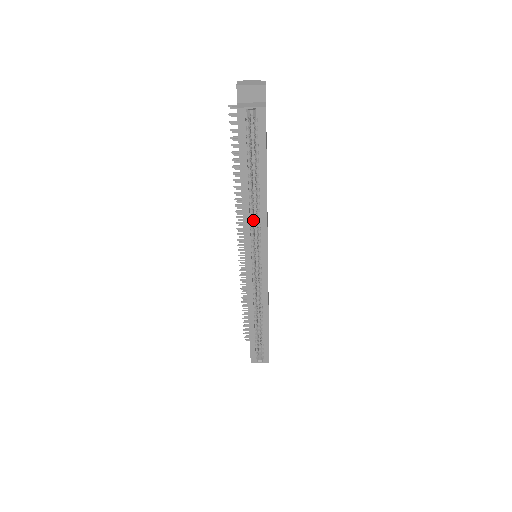
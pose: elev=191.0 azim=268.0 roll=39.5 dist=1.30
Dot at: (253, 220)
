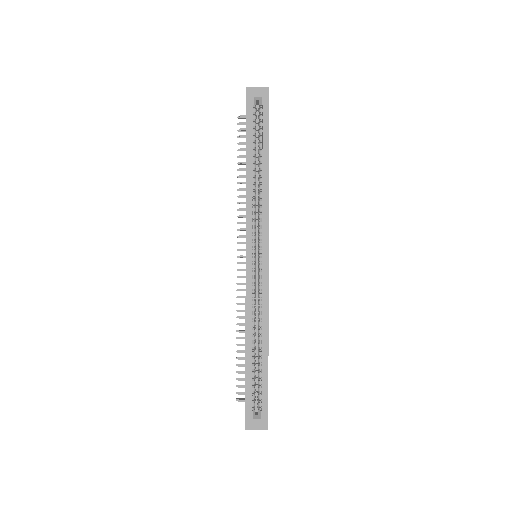
Dot at: (255, 206)
